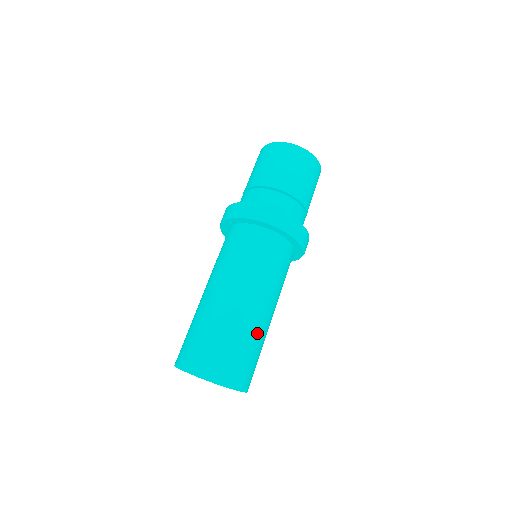
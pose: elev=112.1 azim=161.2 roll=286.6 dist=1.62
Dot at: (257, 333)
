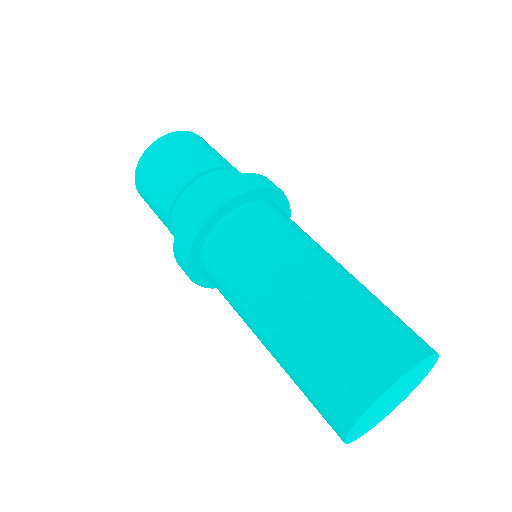
Dot at: occluded
